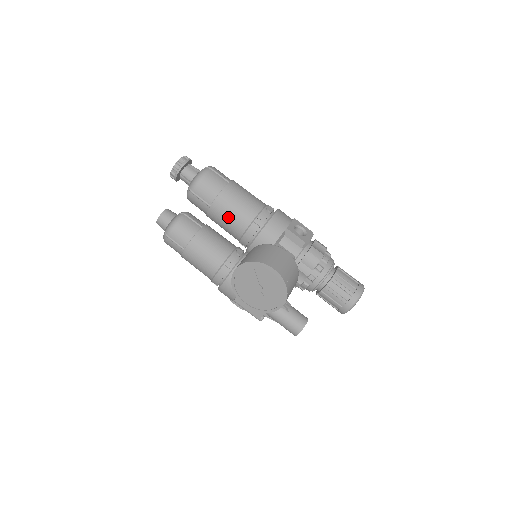
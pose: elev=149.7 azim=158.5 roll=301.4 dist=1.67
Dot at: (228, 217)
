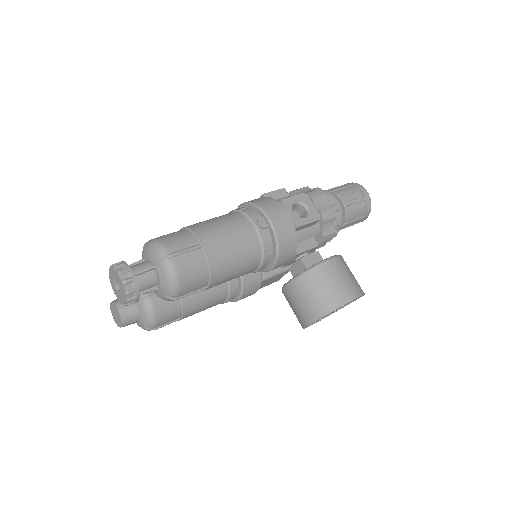
Dot at: (234, 276)
